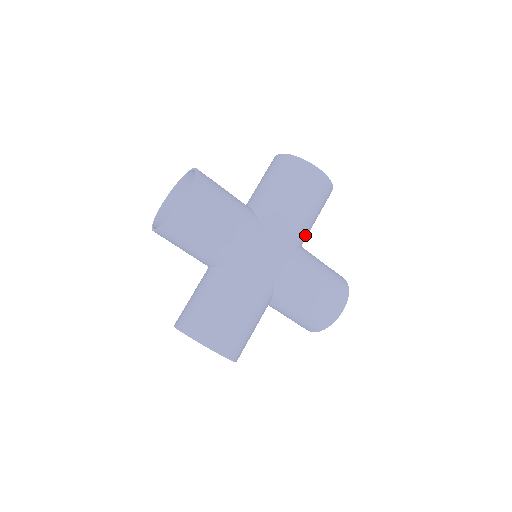
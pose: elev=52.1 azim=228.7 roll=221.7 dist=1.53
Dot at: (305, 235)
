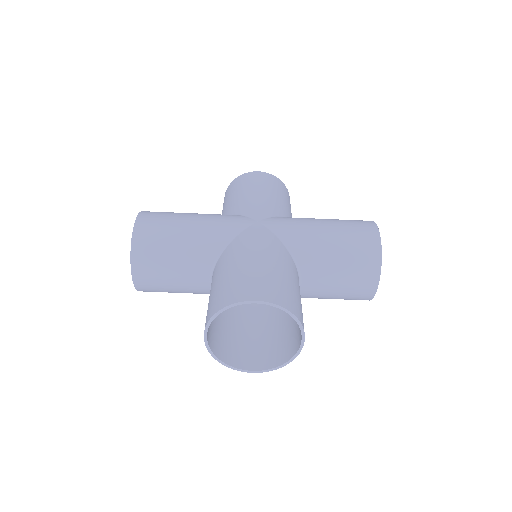
Dot at: (283, 210)
